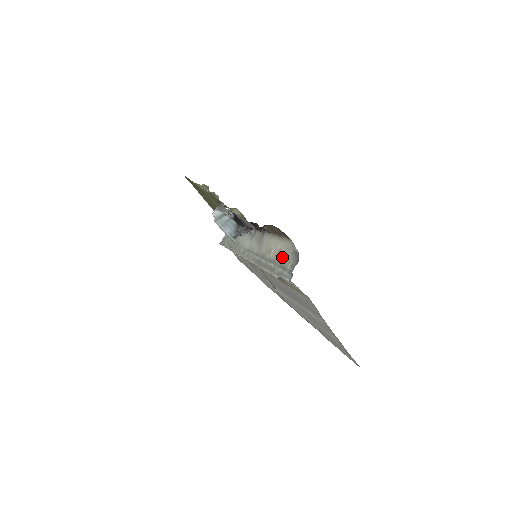
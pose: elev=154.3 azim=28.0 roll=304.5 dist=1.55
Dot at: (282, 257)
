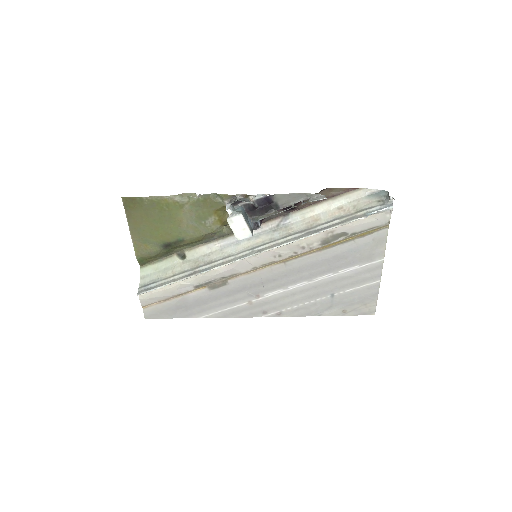
Dot at: (351, 208)
